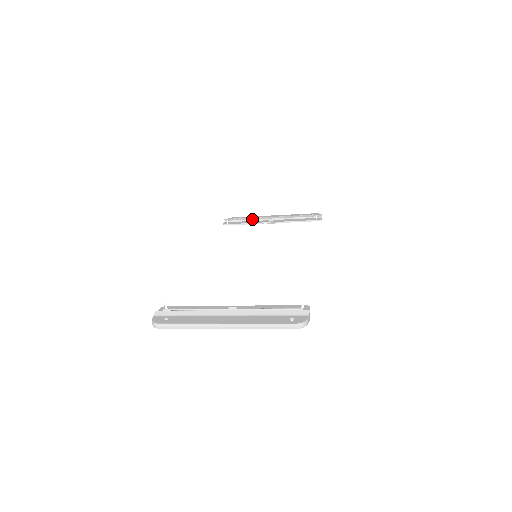
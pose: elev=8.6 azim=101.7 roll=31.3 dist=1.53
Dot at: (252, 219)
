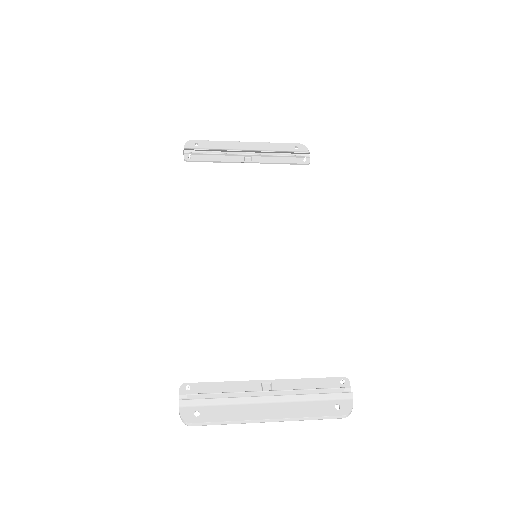
Dot at: (223, 153)
